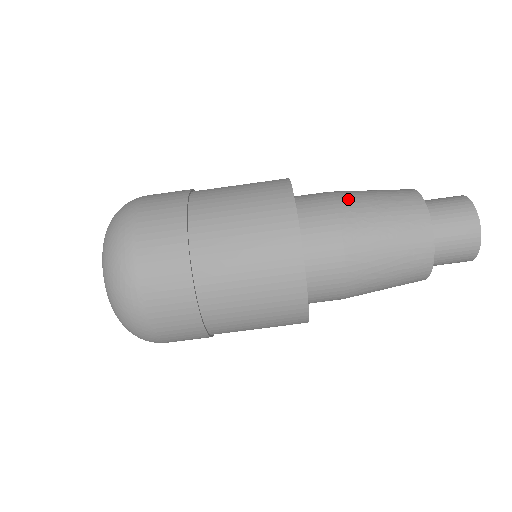
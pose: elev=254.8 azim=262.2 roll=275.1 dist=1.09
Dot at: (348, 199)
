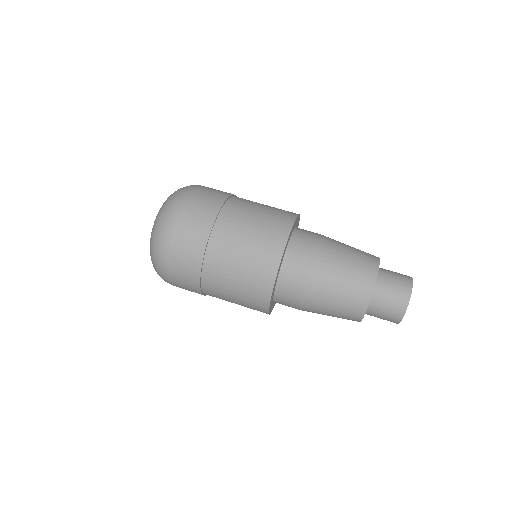
Dot at: occluded
